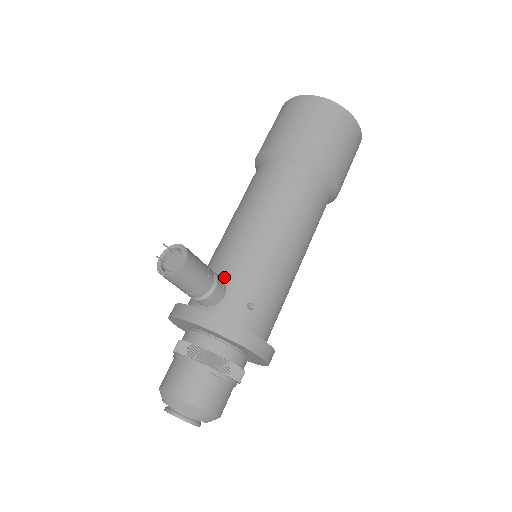
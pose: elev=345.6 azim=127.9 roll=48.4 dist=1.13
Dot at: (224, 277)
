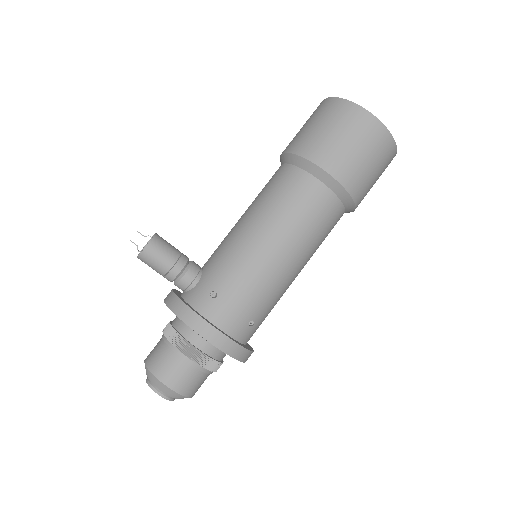
Dot at: (204, 268)
